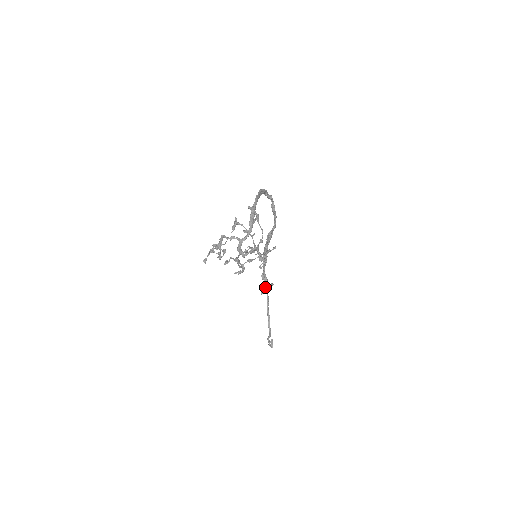
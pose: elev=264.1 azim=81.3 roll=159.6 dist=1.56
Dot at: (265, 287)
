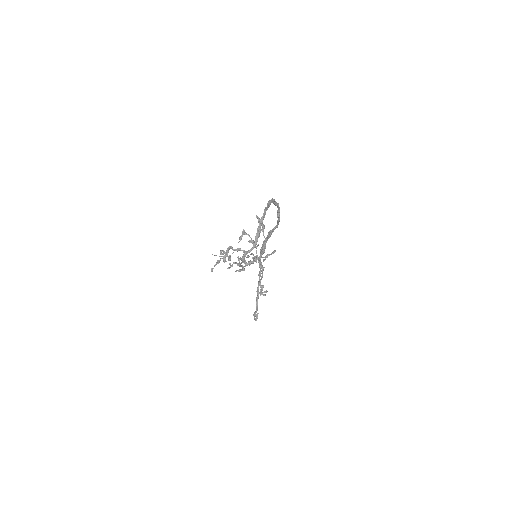
Dot at: (261, 293)
